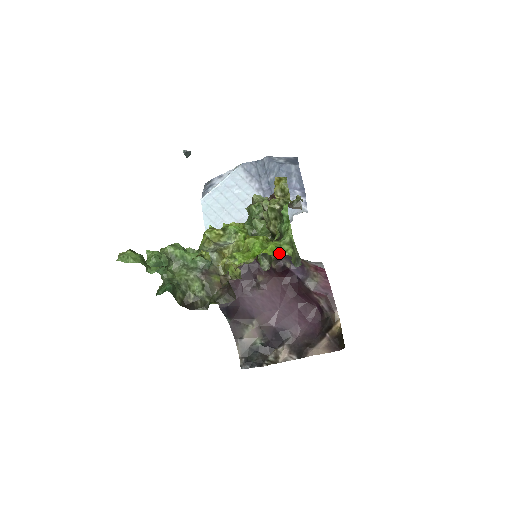
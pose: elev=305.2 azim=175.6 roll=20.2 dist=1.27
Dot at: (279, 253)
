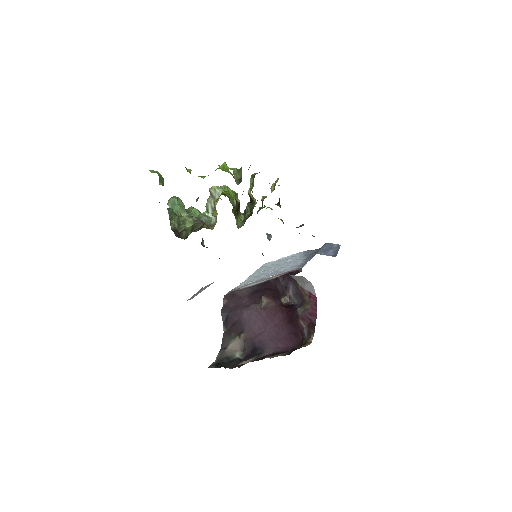
Dot at: (227, 169)
